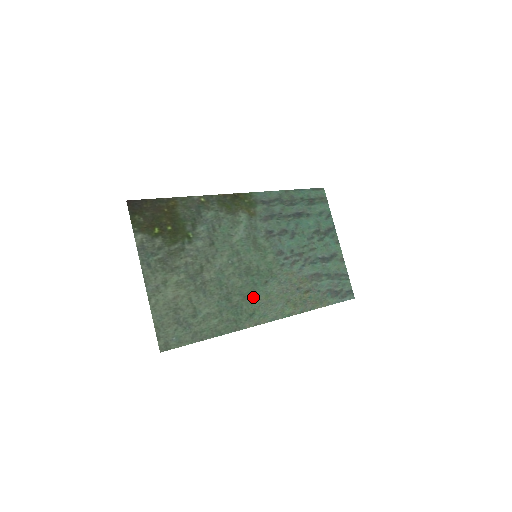
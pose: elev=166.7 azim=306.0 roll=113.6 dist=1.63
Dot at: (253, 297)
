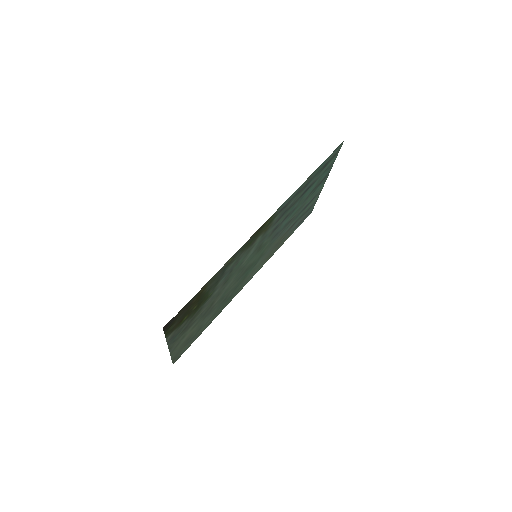
Dot at: (242, 282)
